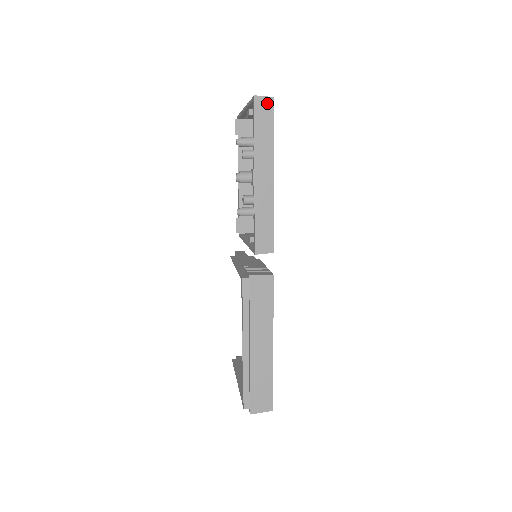
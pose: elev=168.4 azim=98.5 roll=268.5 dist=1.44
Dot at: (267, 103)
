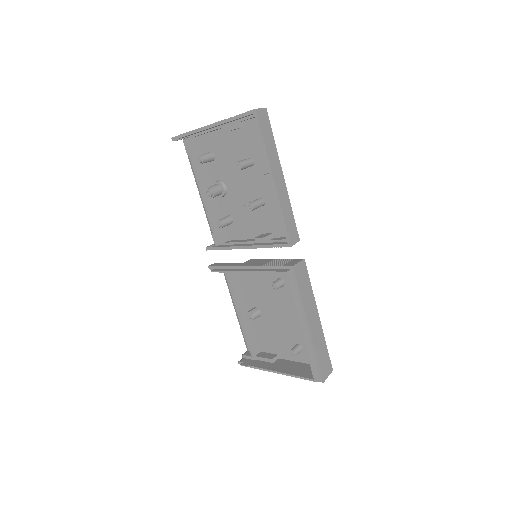
Dot at: (264, 114)
